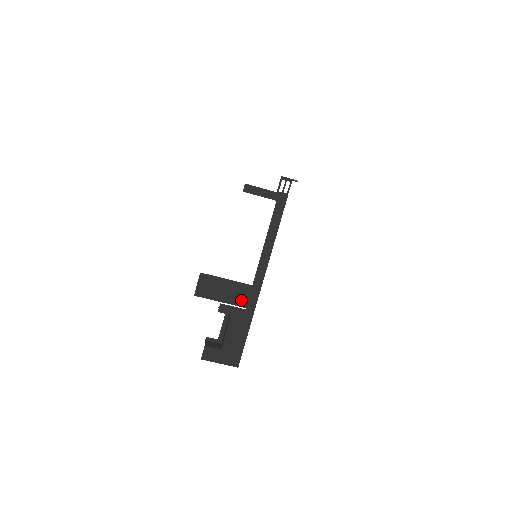
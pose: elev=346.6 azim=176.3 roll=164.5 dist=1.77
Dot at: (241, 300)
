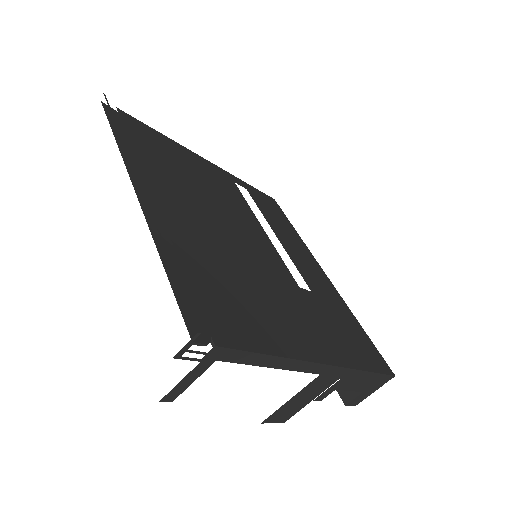
Dot at: (327, 383)
